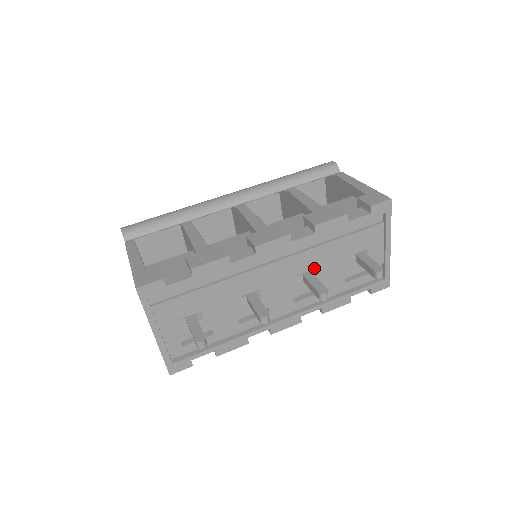
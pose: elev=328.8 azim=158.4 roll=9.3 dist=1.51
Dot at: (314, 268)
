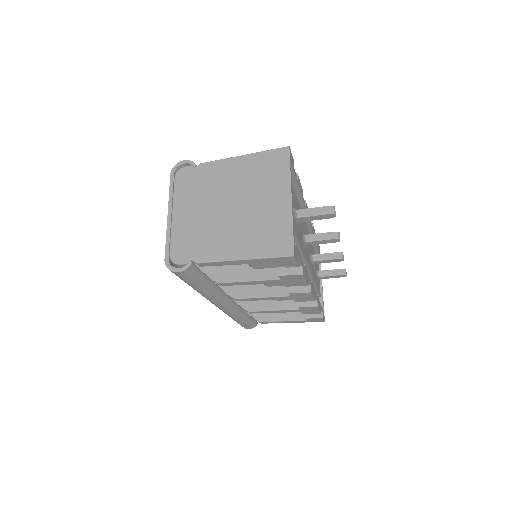
Dot at: occluded
